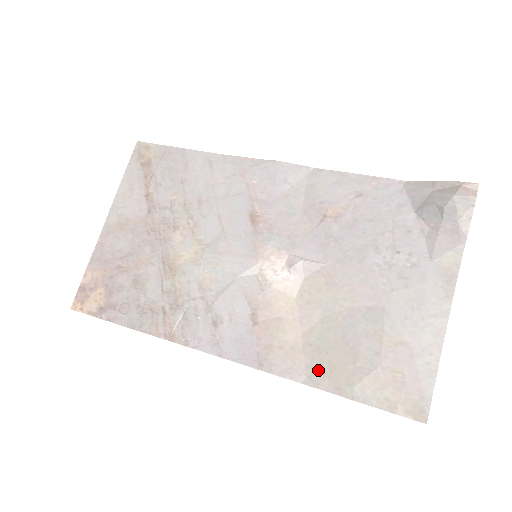
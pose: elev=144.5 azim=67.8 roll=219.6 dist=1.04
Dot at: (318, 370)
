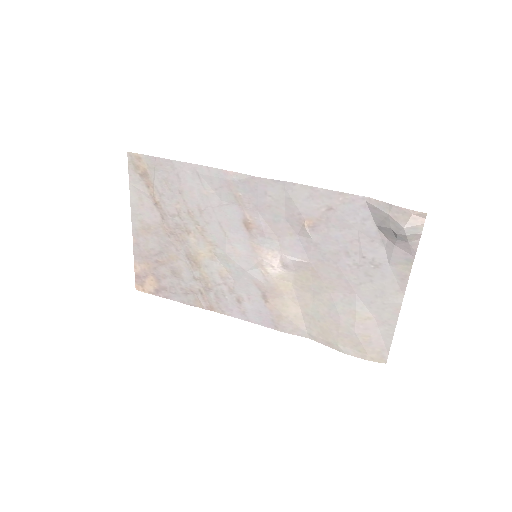
Dot at: (314, 331)
